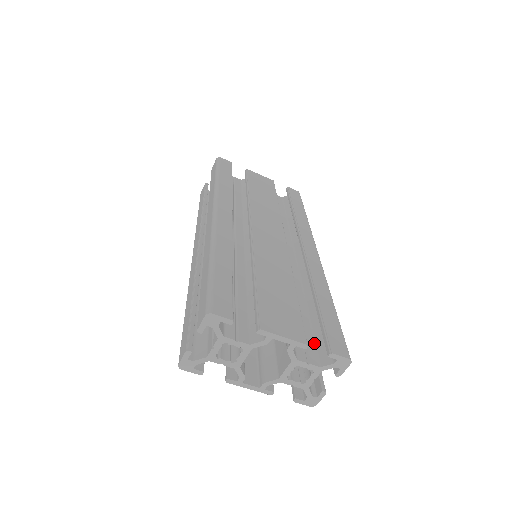
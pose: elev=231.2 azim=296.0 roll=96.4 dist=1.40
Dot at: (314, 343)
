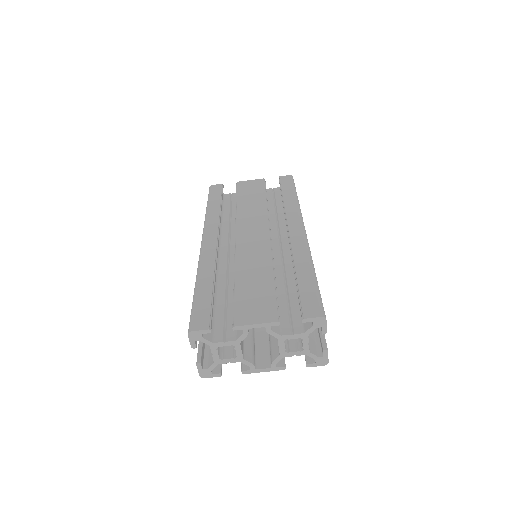
Dot at: (300, 314)
